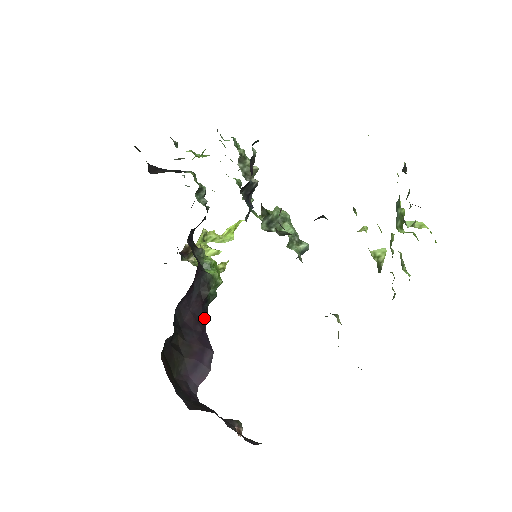
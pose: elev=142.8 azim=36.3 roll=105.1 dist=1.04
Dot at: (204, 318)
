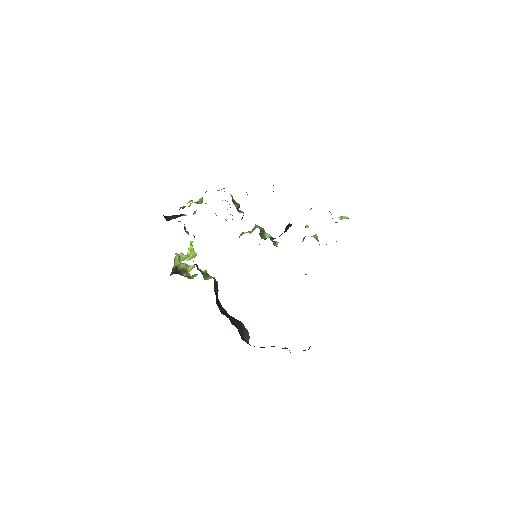
Dot at: (222, 307)
